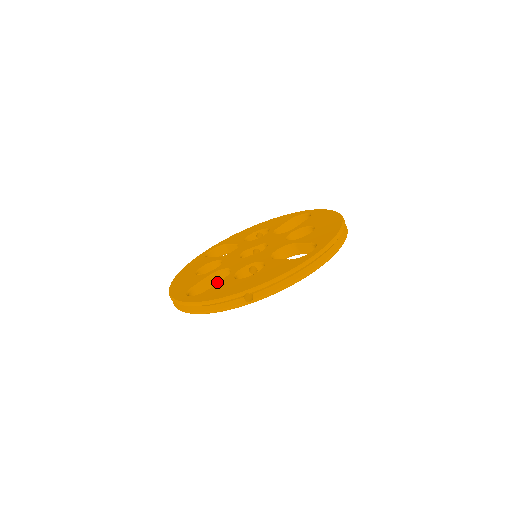
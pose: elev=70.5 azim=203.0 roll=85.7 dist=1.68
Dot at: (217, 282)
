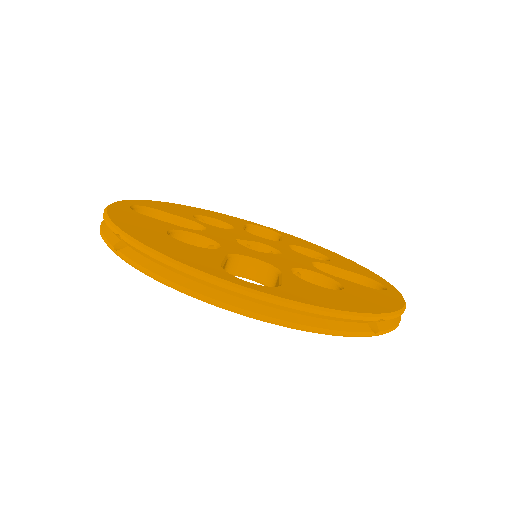
Dot at: occluded
